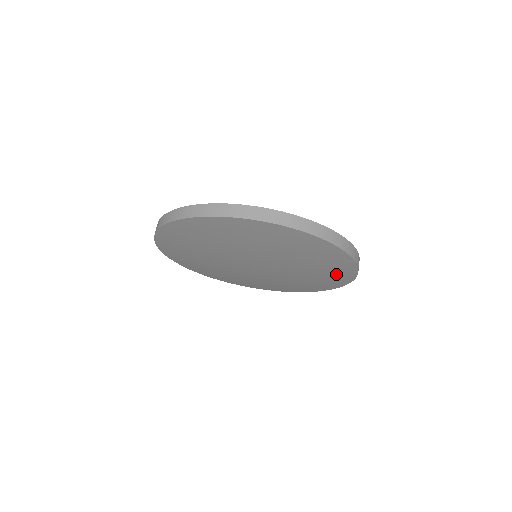
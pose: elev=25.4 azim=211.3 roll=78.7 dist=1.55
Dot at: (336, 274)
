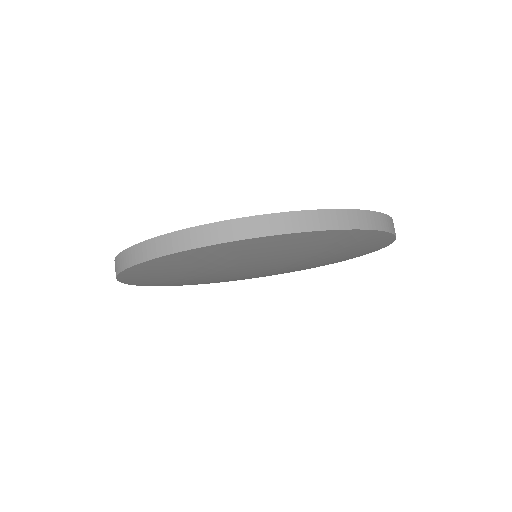
Dot at: occluded
